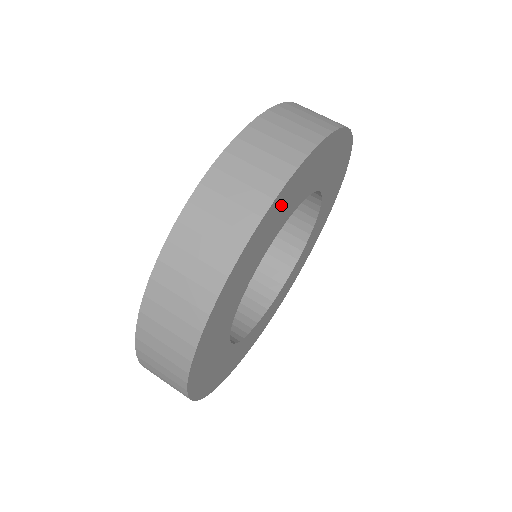
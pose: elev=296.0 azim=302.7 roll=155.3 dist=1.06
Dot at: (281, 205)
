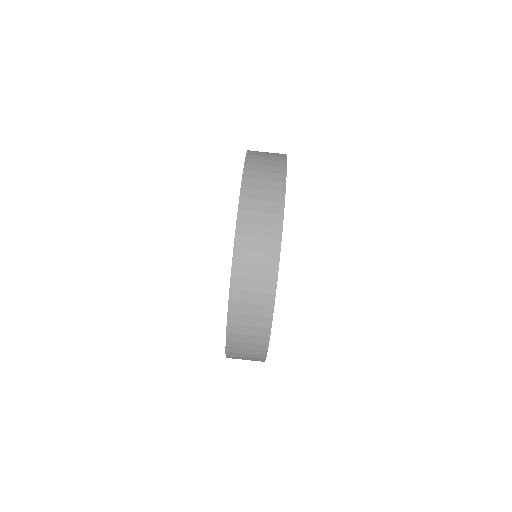
Dot at: occluded
